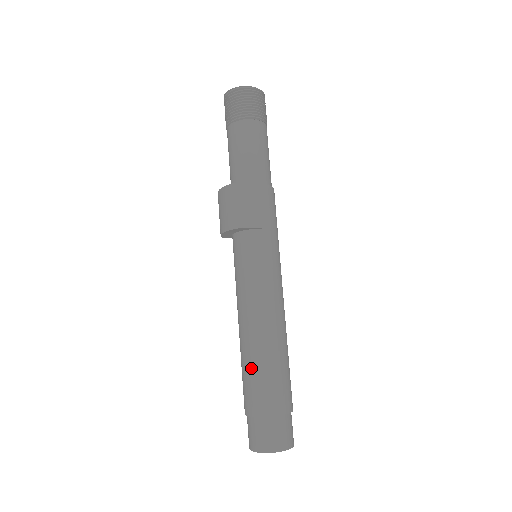
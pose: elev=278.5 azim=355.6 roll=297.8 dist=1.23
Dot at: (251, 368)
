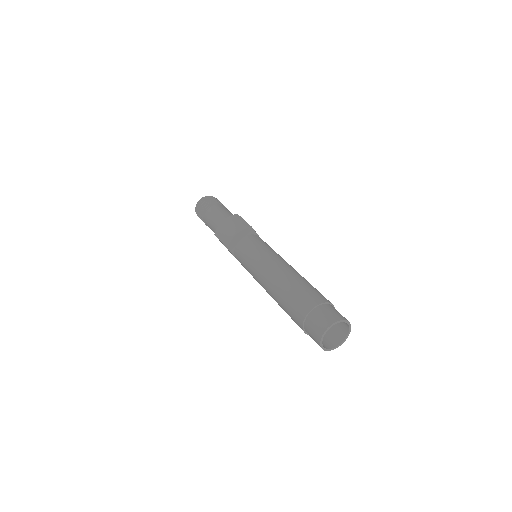
Dot at: (298, 284)
